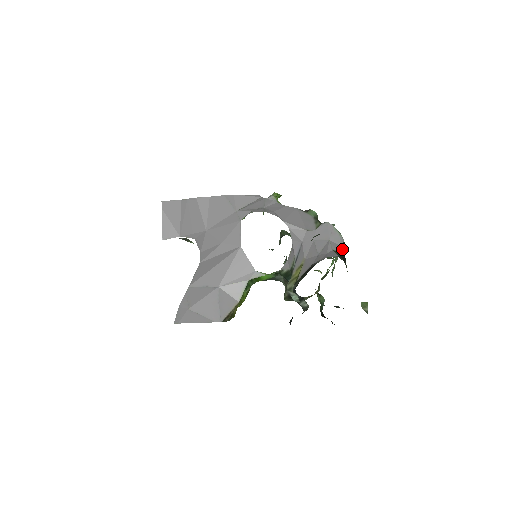
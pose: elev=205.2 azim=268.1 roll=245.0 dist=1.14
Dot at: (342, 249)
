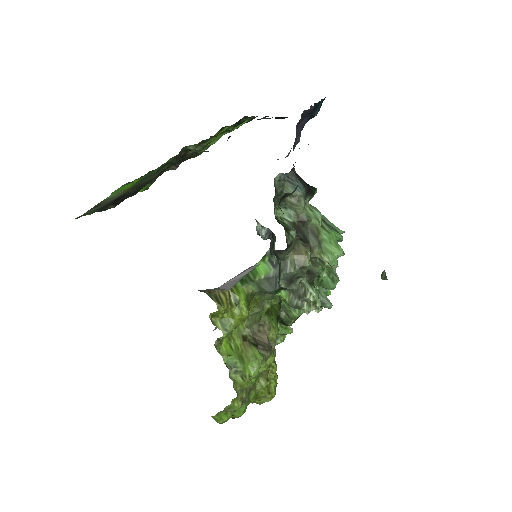
Dot at: occluded
